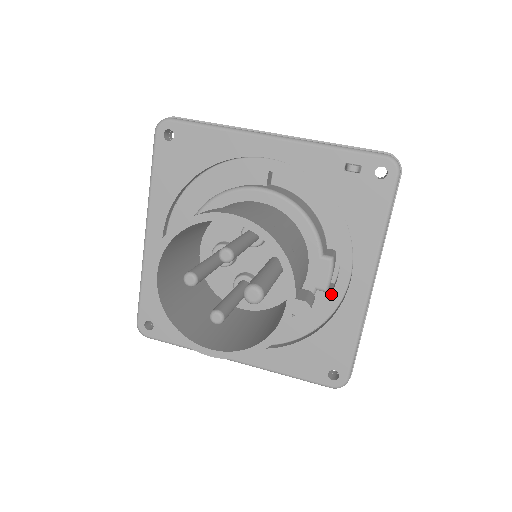
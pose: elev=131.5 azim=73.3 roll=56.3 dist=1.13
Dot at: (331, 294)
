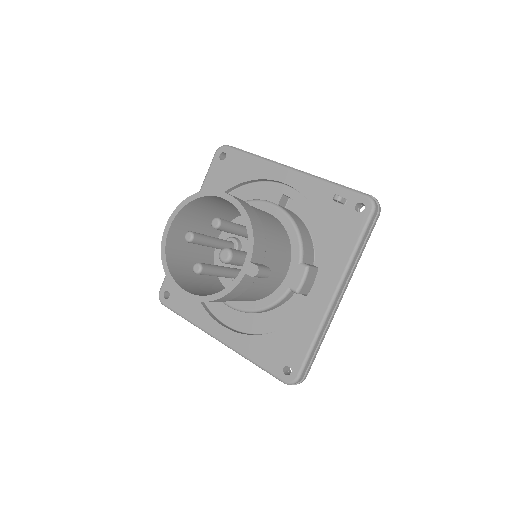
Dot at: (304, 300)
